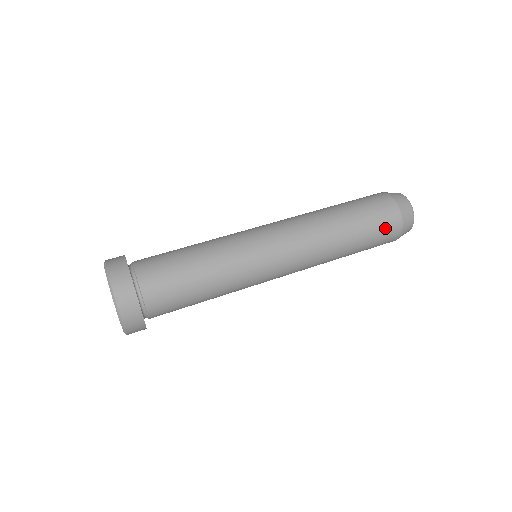
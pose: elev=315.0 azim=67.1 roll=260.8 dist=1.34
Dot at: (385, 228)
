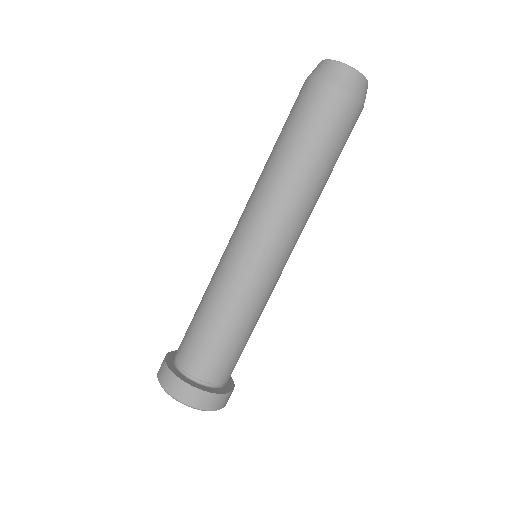
Dot at: occluded
